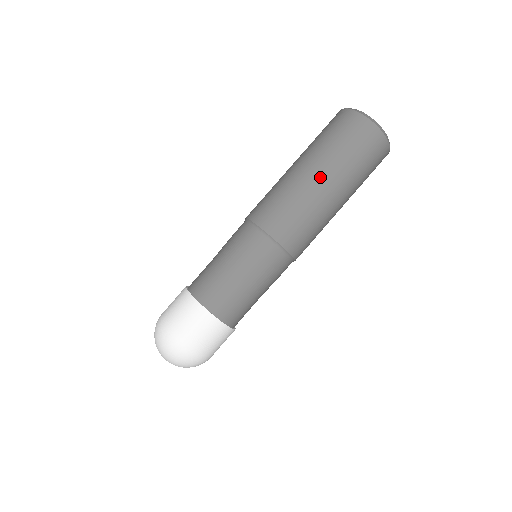
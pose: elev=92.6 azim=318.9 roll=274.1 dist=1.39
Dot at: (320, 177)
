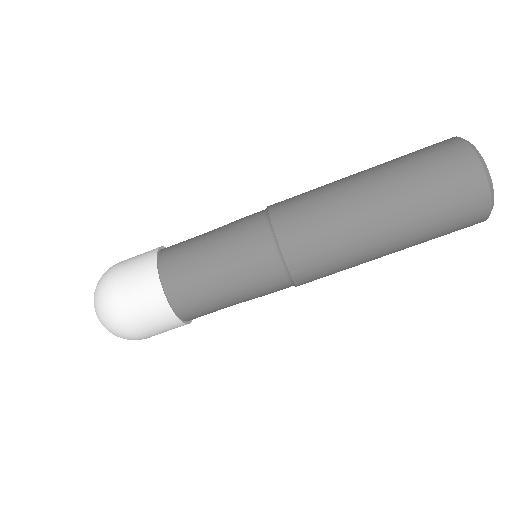
Dot at: (372, 192)
